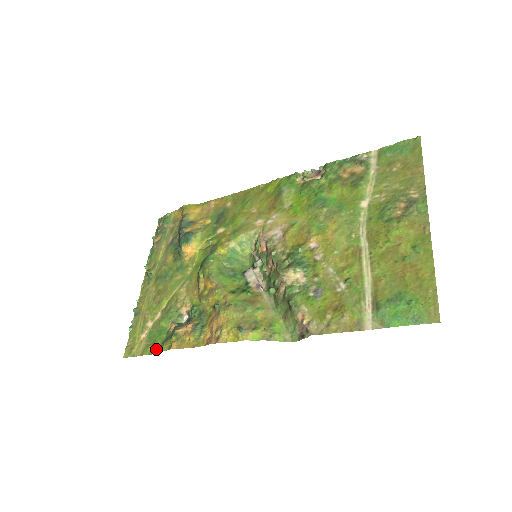
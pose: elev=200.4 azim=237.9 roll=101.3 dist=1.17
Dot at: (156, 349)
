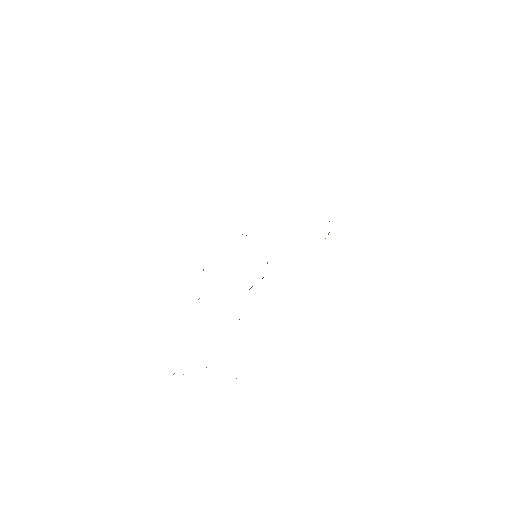
Dot at: occluded
